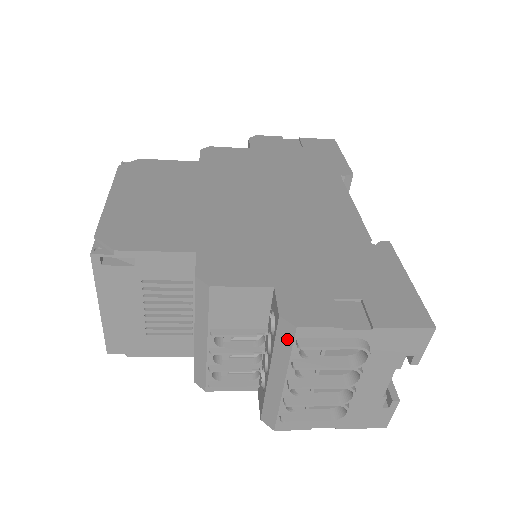
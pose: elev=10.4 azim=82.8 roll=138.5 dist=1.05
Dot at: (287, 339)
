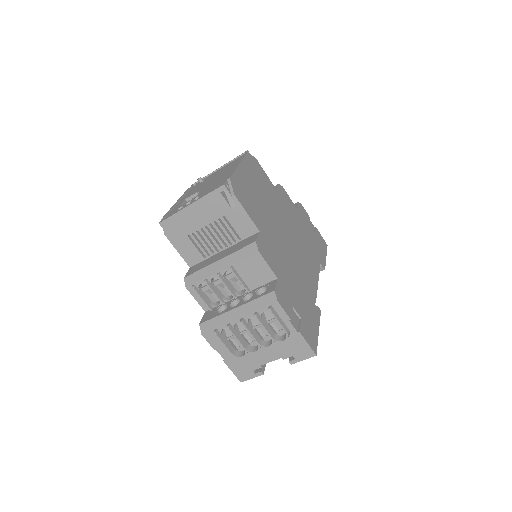
Dot at: (266, 302)
